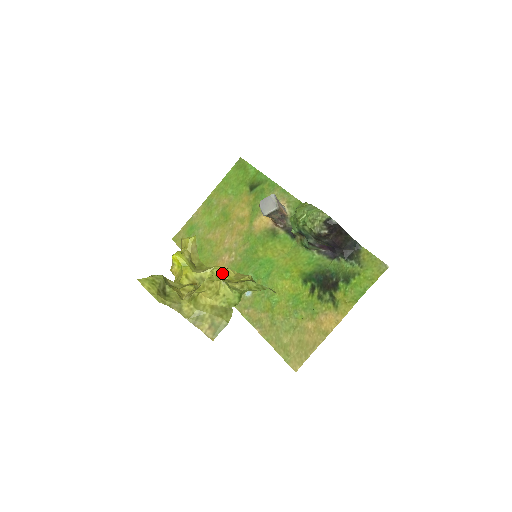
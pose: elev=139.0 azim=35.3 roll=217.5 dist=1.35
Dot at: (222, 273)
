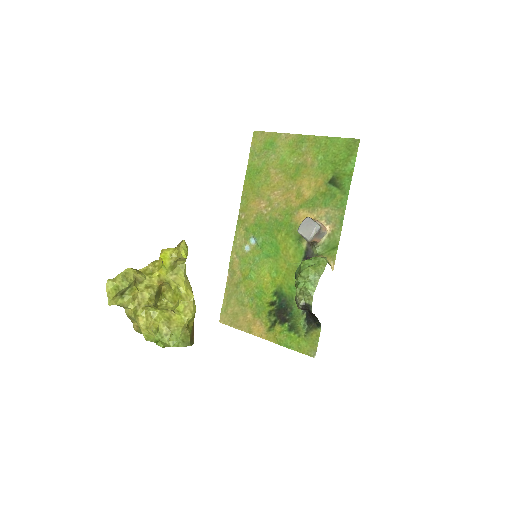
Dot at: (181, 295)
